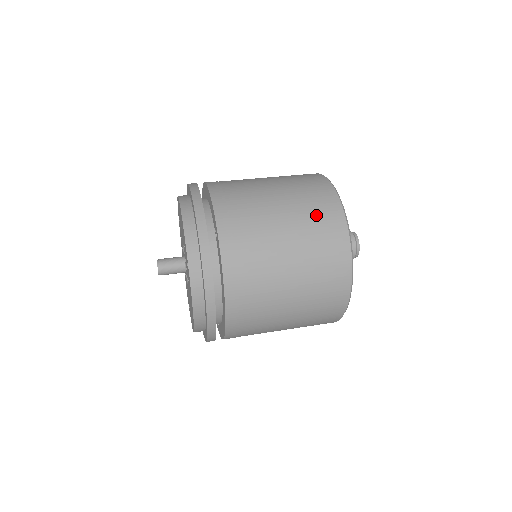
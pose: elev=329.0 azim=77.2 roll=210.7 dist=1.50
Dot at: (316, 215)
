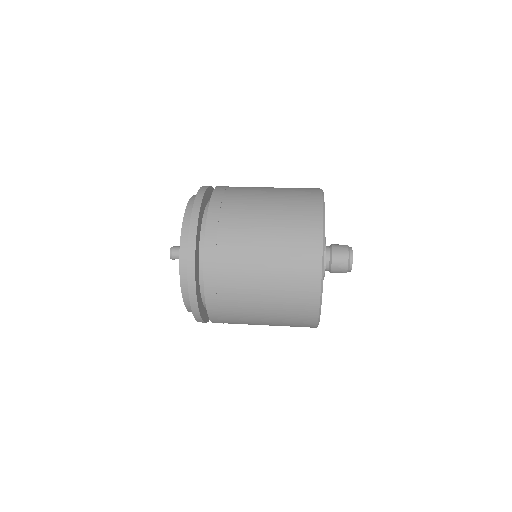
Dot at: occluded
